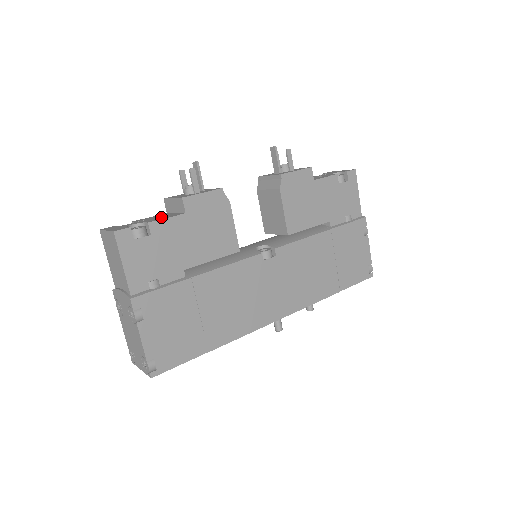
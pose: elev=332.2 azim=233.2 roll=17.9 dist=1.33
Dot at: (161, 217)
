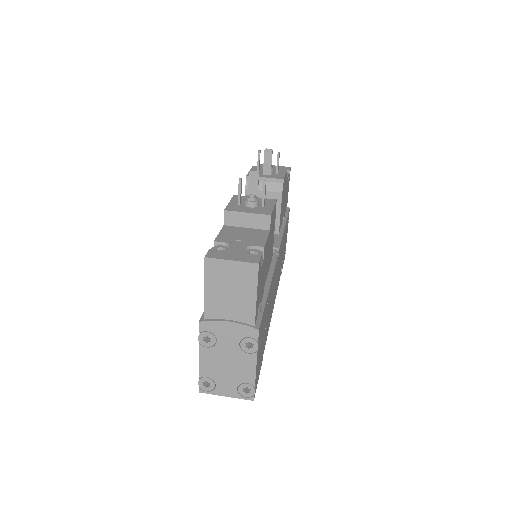
Dot at: (250, 236)
